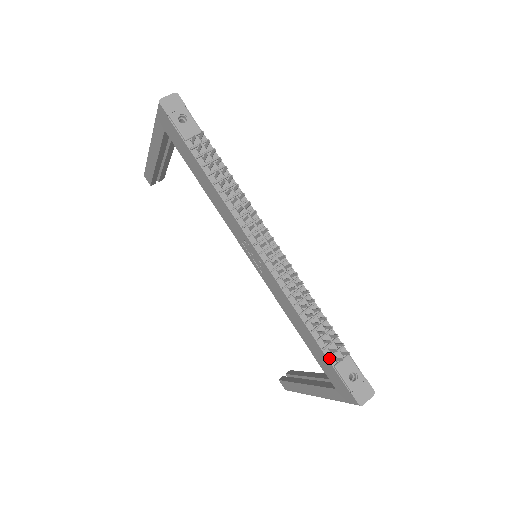
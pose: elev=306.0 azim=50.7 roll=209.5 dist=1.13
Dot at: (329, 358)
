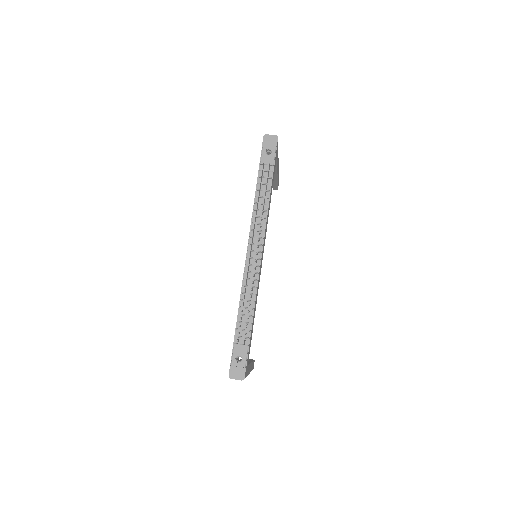
Dot at: (235, 336)
